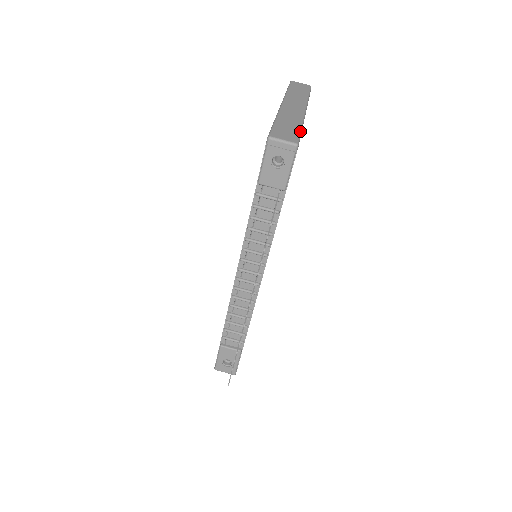
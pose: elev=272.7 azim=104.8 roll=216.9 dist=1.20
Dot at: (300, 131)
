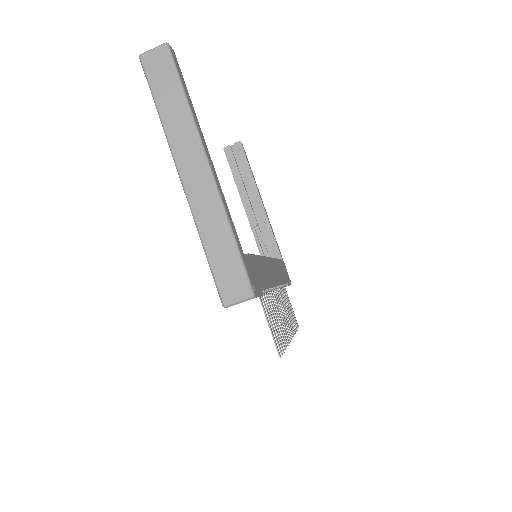
Dot at: (239, 255)
